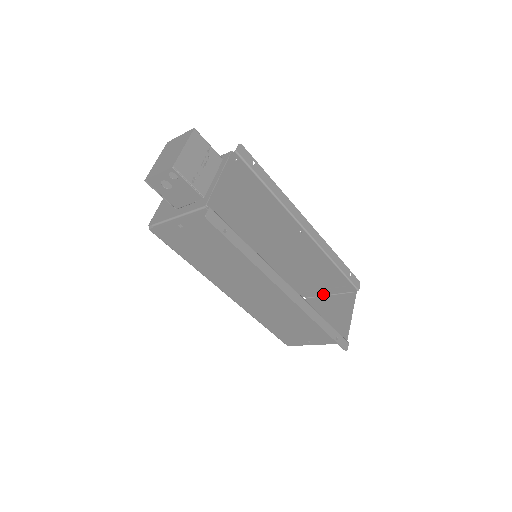
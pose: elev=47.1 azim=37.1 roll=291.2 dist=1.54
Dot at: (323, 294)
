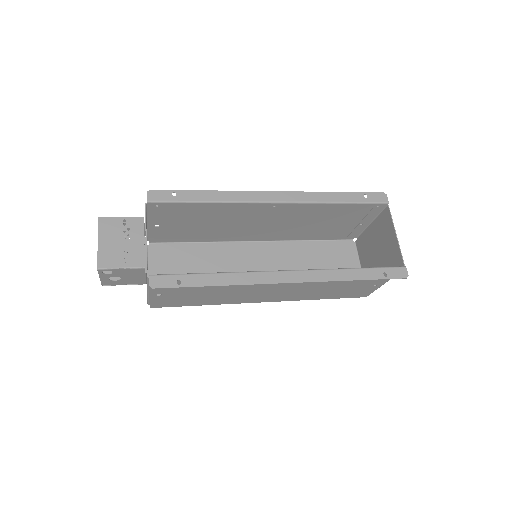
Dot at: (365, 226)
